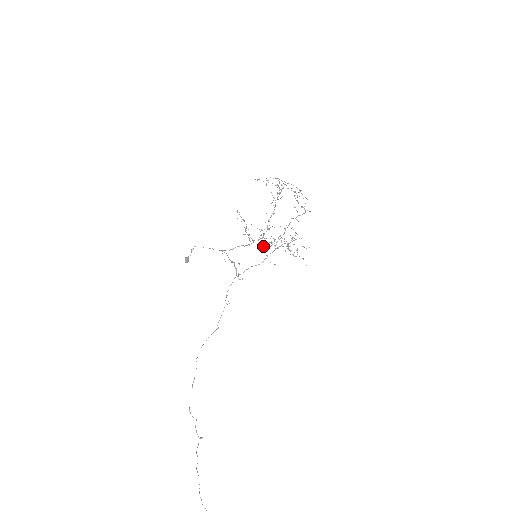
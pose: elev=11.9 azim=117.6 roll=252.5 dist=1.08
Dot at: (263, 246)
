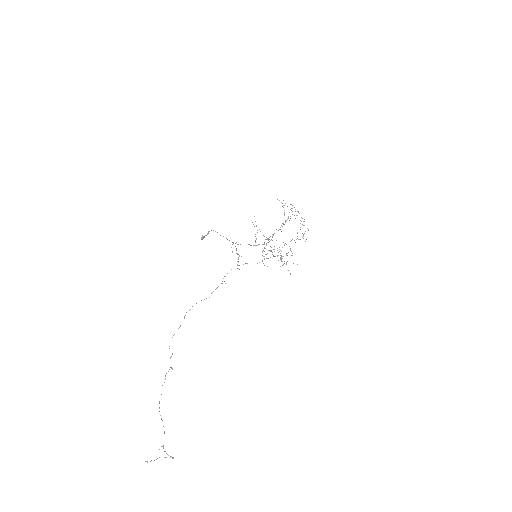
Dot at: (264, 251)
